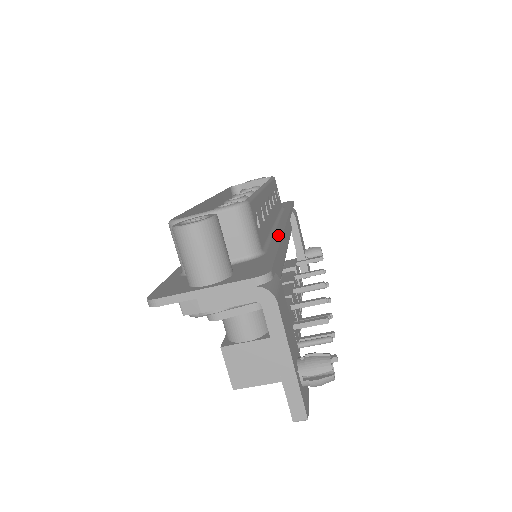
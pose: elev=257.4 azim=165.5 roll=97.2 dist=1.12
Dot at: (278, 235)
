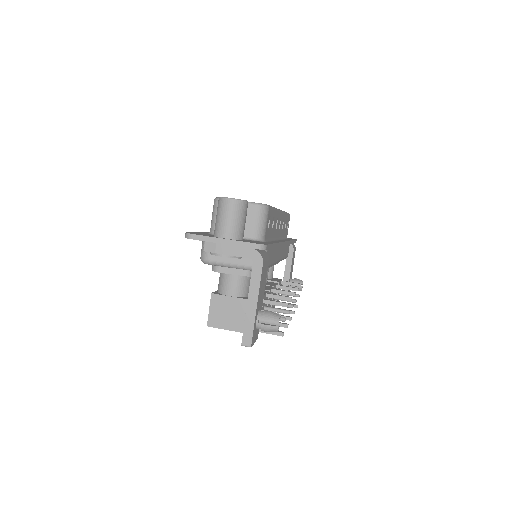
Dot at: occluded
